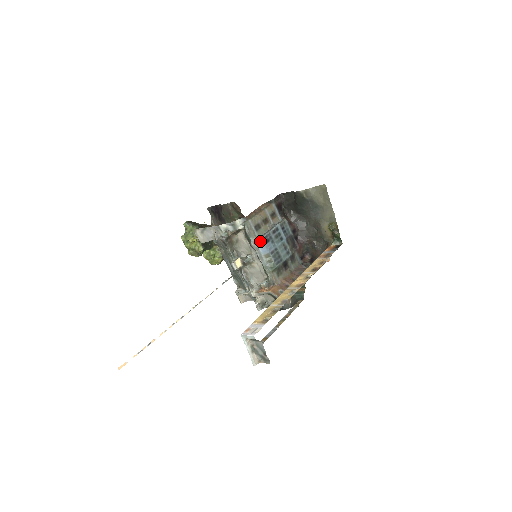
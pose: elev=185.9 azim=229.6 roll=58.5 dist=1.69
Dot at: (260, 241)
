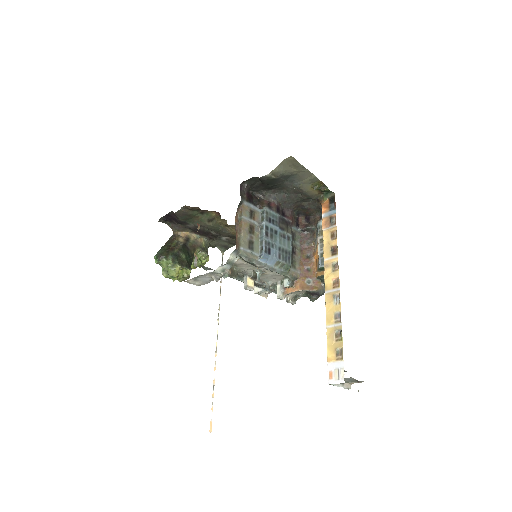
Dot at: (264, 258)
